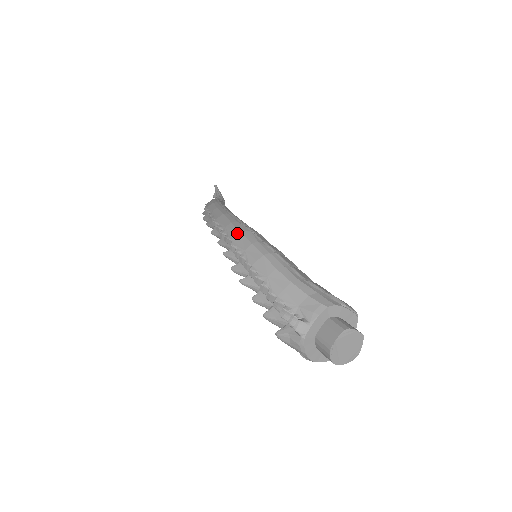
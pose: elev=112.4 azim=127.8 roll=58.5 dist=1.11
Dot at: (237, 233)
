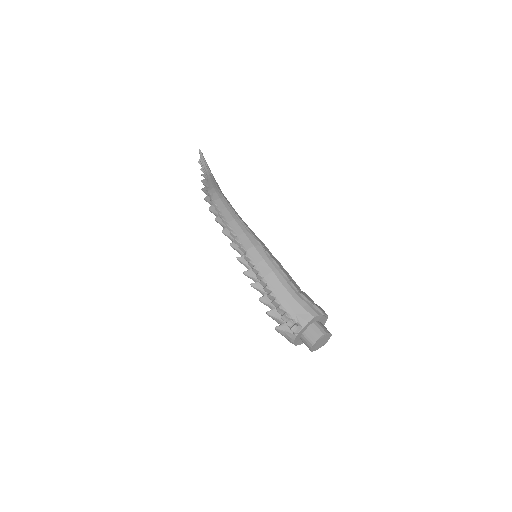
Dot at: (251, 246)
